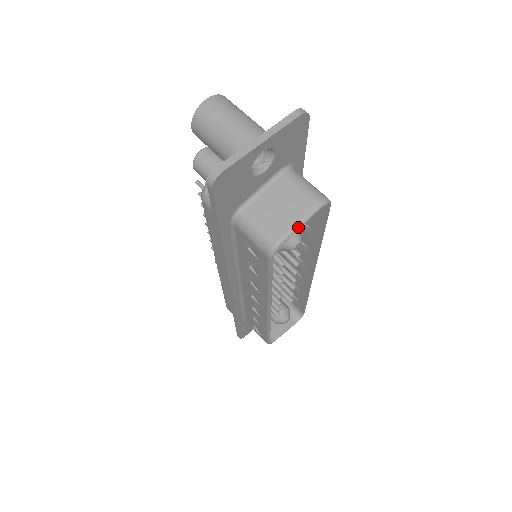
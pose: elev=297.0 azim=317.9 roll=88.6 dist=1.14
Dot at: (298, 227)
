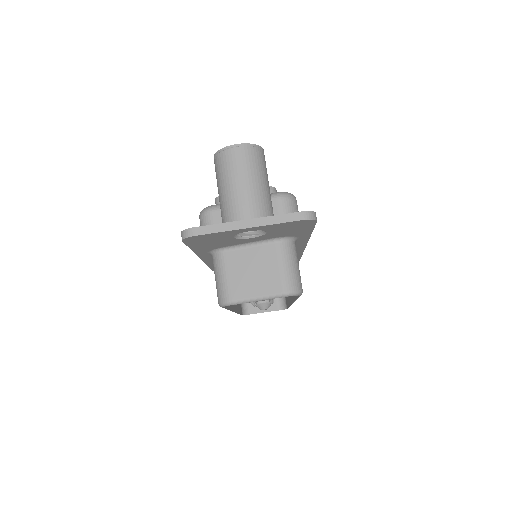
Dot at: (254, 300)
